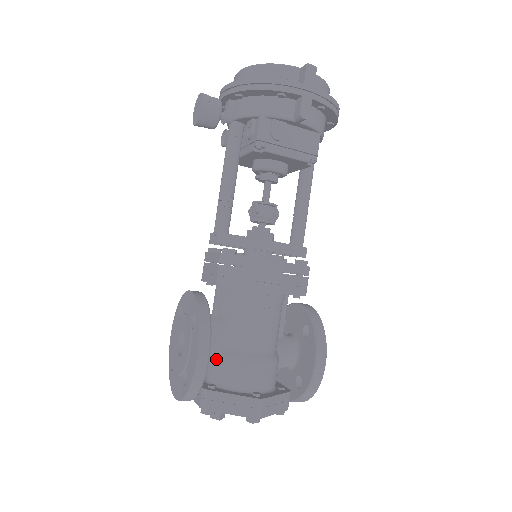
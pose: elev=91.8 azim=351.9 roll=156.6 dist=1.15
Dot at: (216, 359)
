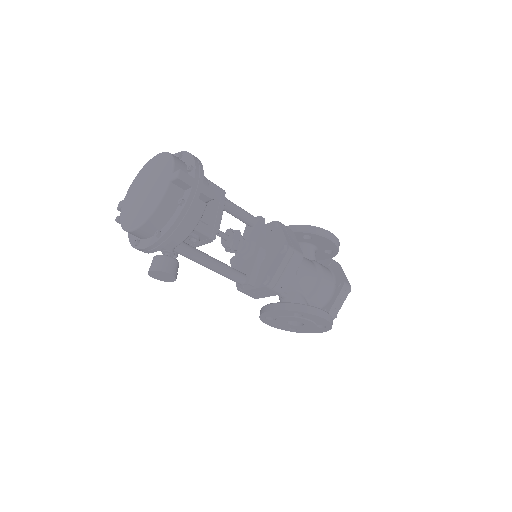
Dot at: (310, 303)
